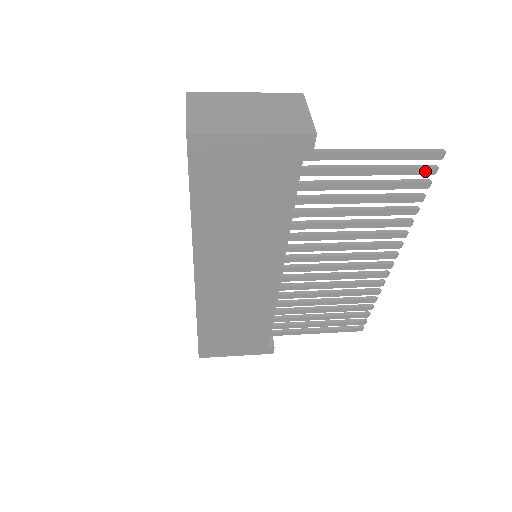
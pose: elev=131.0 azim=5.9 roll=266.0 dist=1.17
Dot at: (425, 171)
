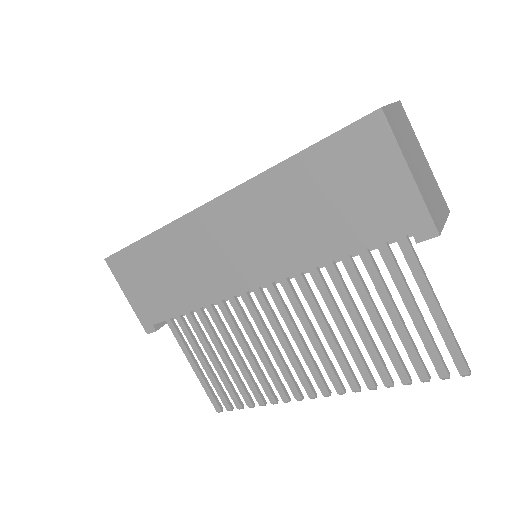
Dot at: (440, 367)
